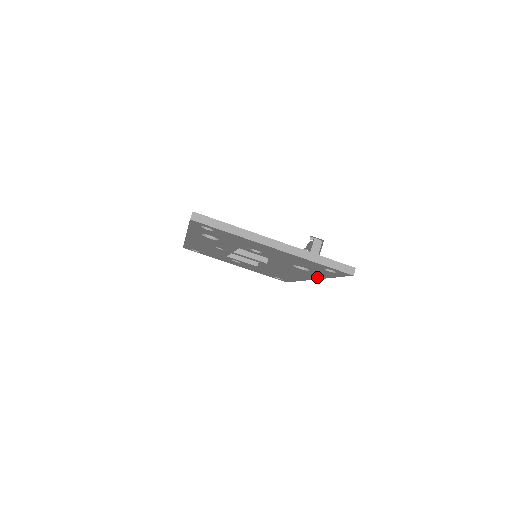
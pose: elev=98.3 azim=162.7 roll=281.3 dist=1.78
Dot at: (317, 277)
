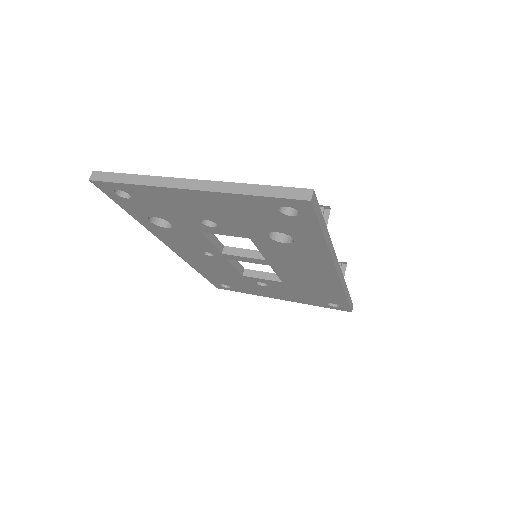
Dot at: (325, 257)
